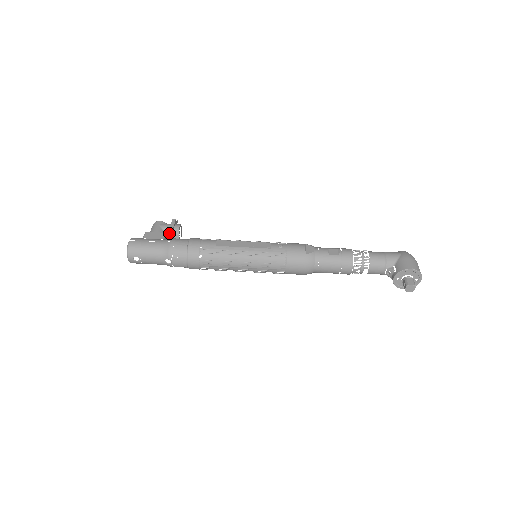
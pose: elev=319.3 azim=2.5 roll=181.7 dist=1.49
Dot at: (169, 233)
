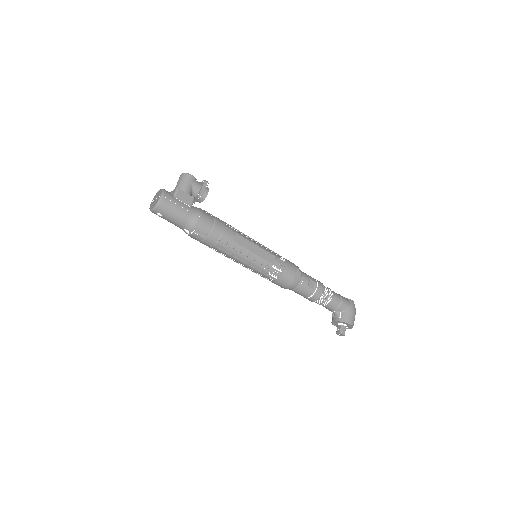
Dot at: (197, 197)
